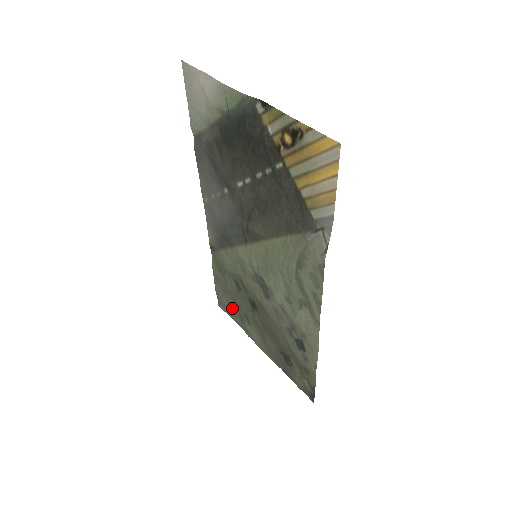
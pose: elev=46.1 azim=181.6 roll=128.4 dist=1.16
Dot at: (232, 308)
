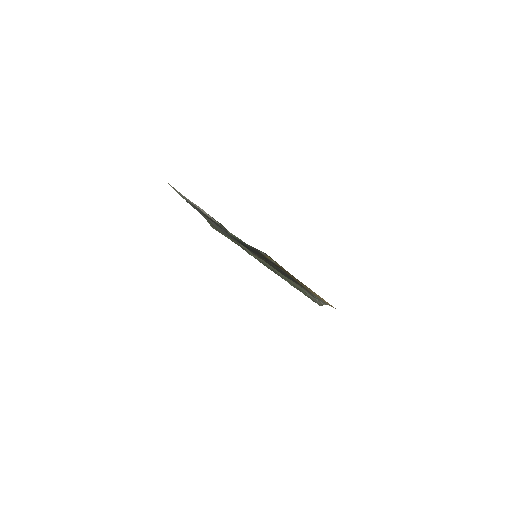
Dot at: occluded
